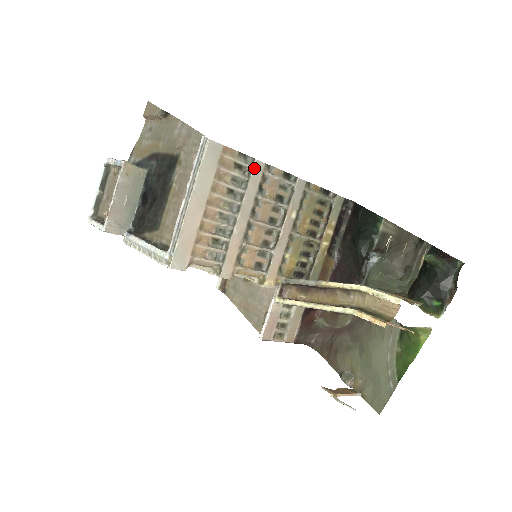
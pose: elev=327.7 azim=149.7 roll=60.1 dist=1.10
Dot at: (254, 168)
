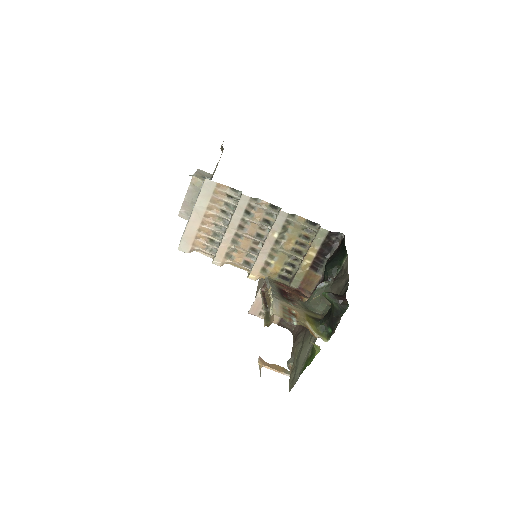
Dot at: (241, 199)
